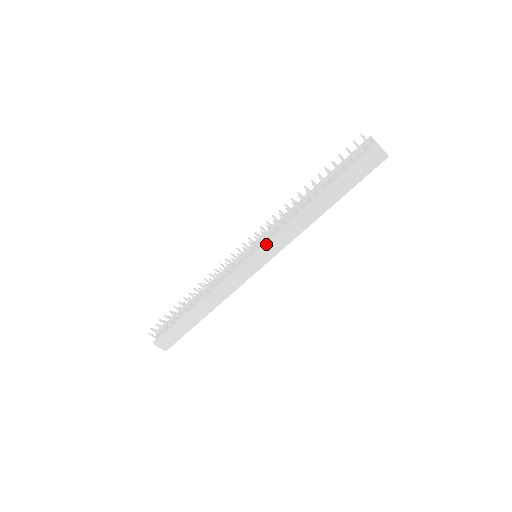
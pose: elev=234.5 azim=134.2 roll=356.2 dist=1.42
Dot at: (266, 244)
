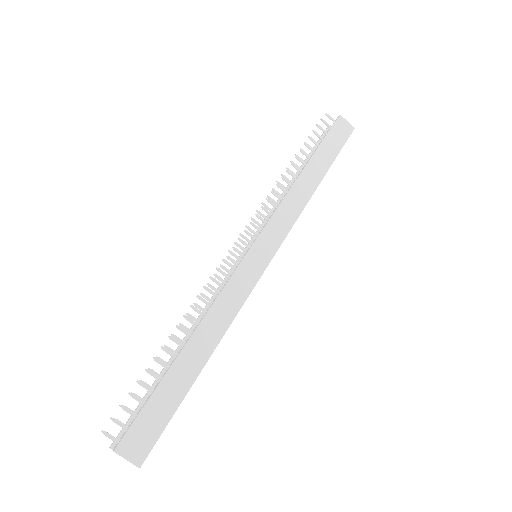
Dot at: (267, 226)
